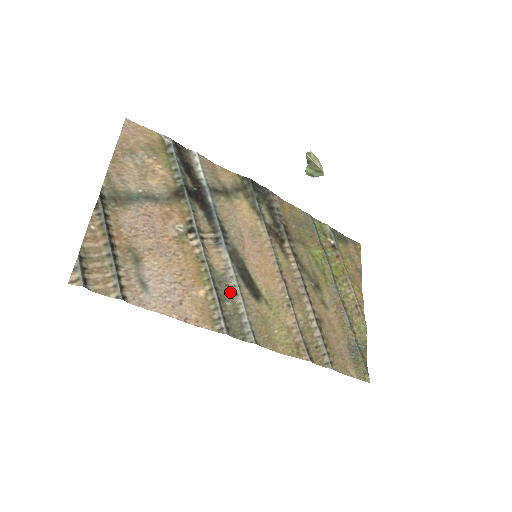
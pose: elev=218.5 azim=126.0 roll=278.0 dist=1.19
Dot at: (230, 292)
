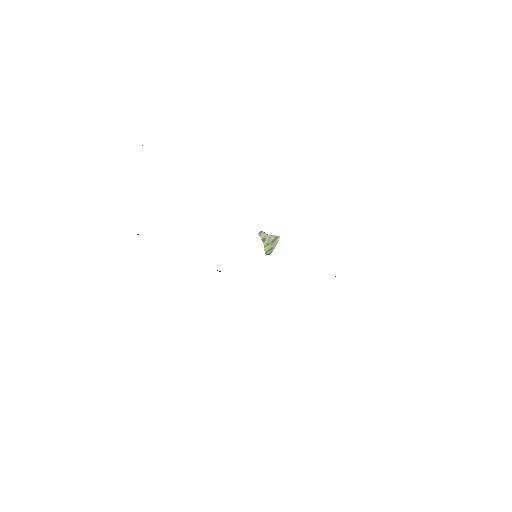
Dot at: occluded
